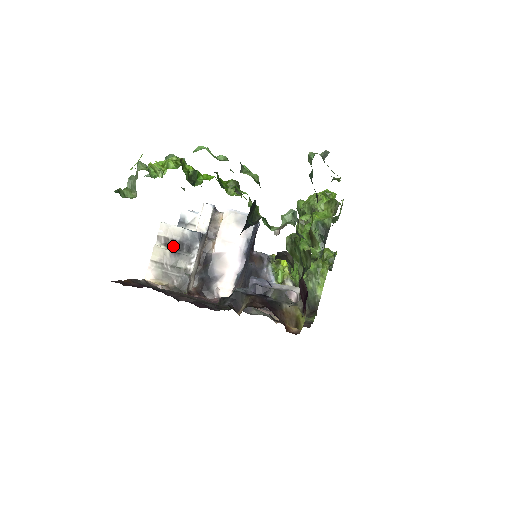
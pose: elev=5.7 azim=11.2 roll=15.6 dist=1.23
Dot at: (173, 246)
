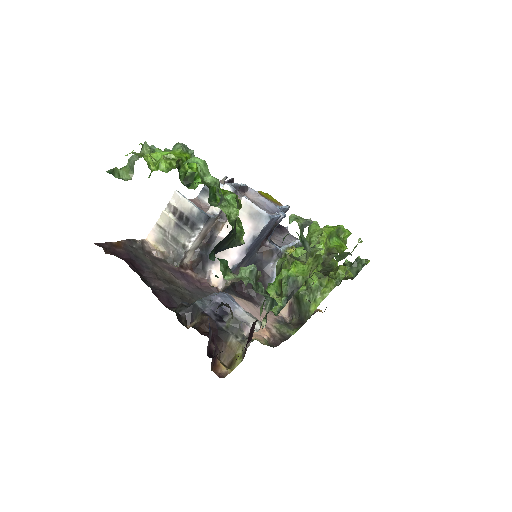
Dot at: (180, 218)
